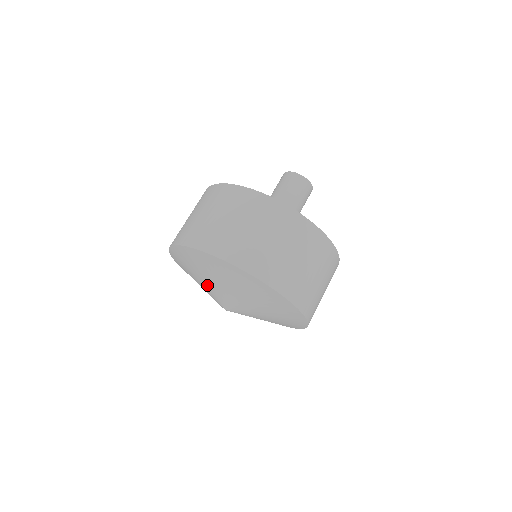
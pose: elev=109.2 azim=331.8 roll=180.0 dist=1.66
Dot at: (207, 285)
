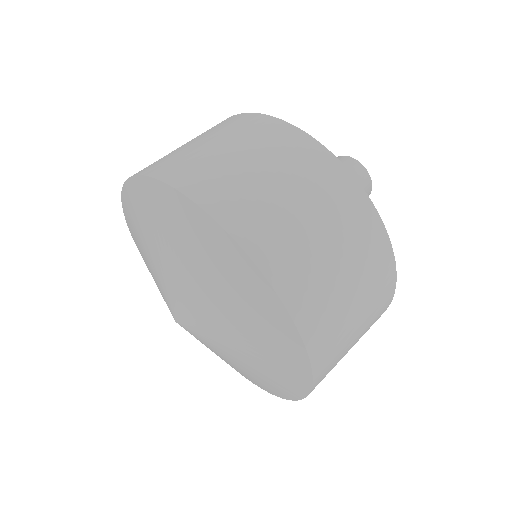
Dot at: (184, 282)
